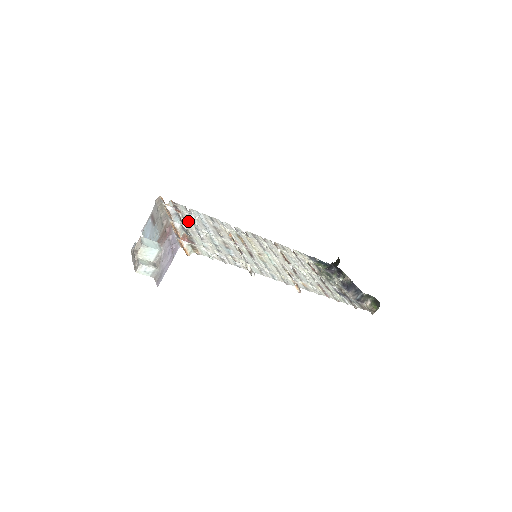
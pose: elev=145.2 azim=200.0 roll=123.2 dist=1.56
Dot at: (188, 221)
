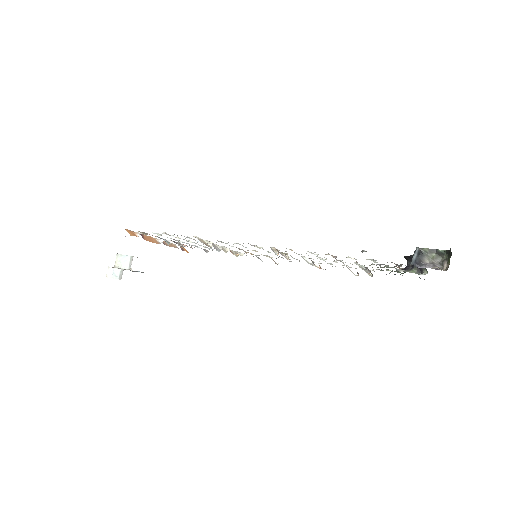
Dot at: occluded
